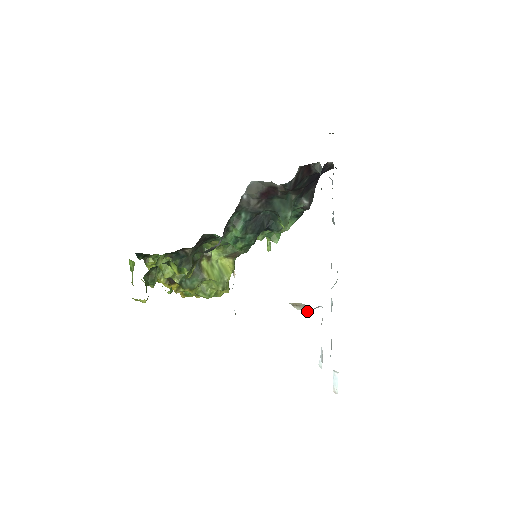
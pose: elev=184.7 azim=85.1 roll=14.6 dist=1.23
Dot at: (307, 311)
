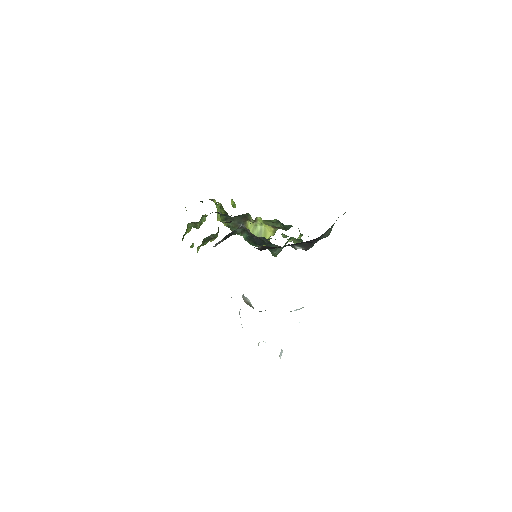
Dot at: occluded
